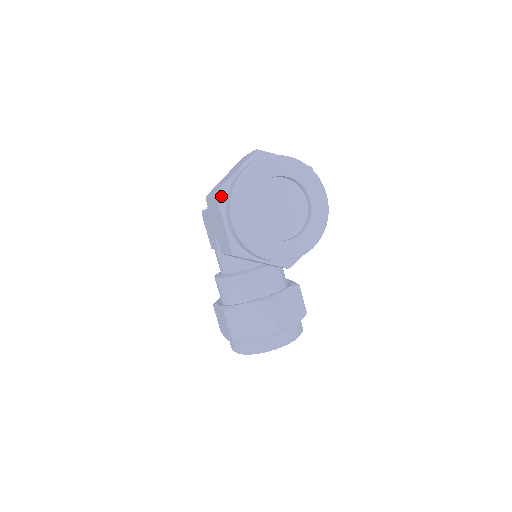
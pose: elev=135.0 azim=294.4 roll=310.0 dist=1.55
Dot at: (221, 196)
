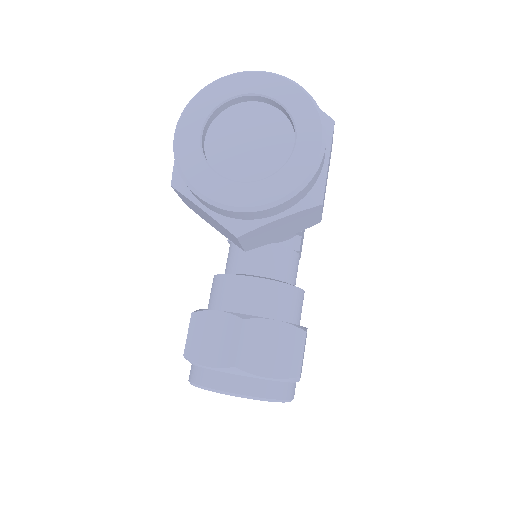
Dot at: occluded
